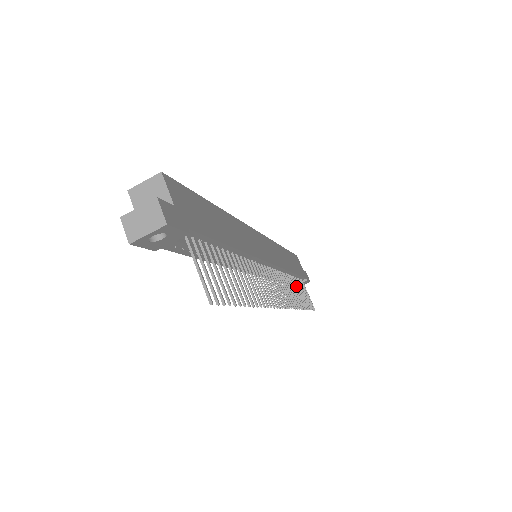
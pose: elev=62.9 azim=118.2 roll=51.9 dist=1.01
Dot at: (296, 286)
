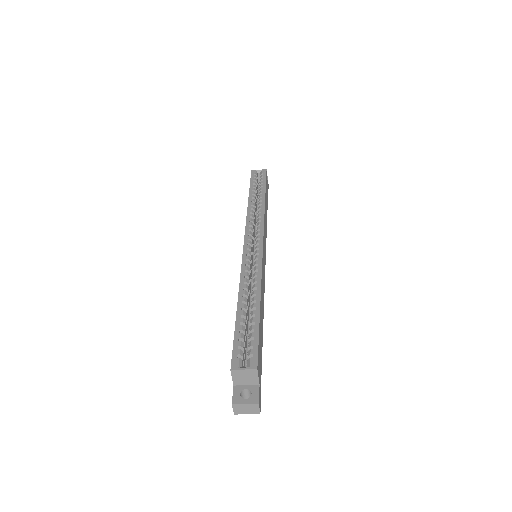
Dot at: occluded
